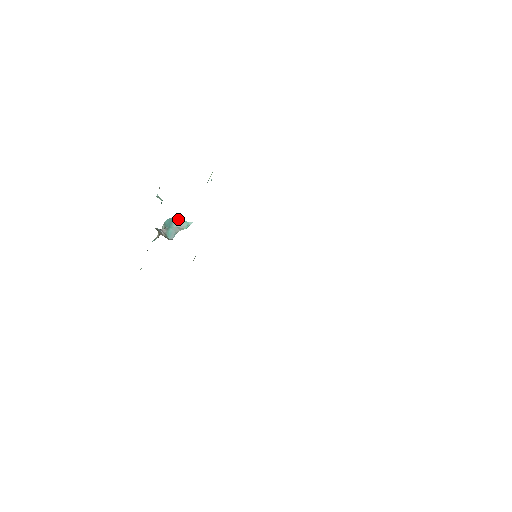
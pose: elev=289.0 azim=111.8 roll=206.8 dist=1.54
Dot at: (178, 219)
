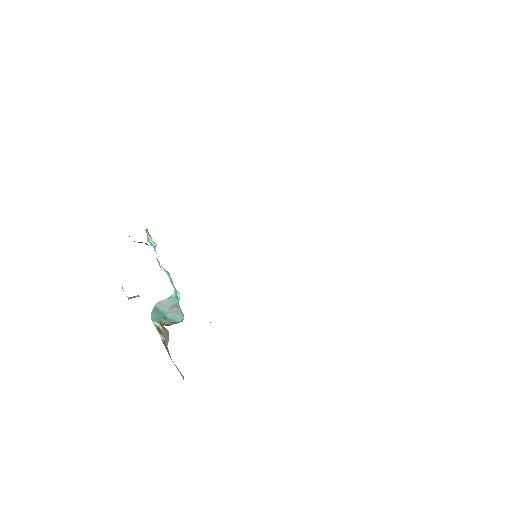
Dot at: (160, 303)
